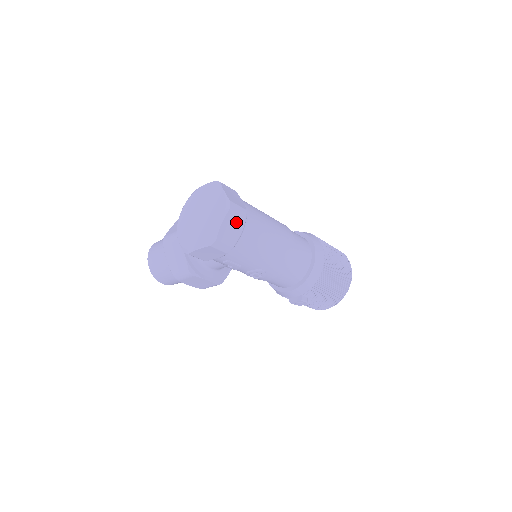
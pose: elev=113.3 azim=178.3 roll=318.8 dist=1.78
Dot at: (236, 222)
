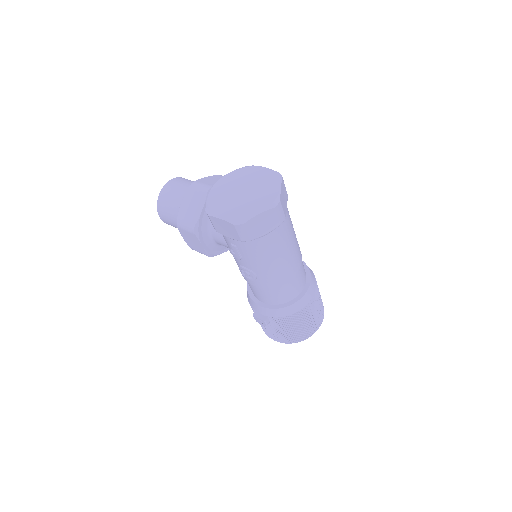
Dot at: (270, 222)
